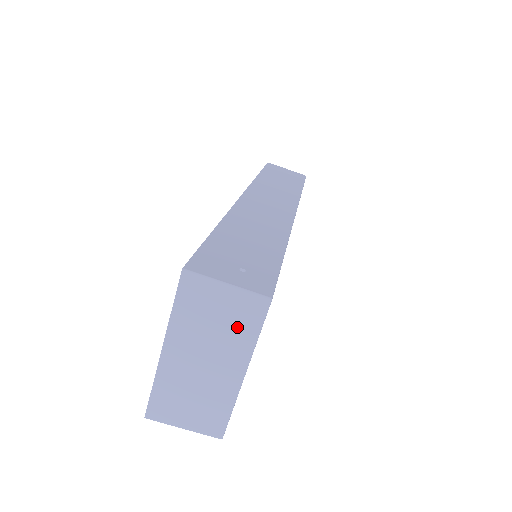
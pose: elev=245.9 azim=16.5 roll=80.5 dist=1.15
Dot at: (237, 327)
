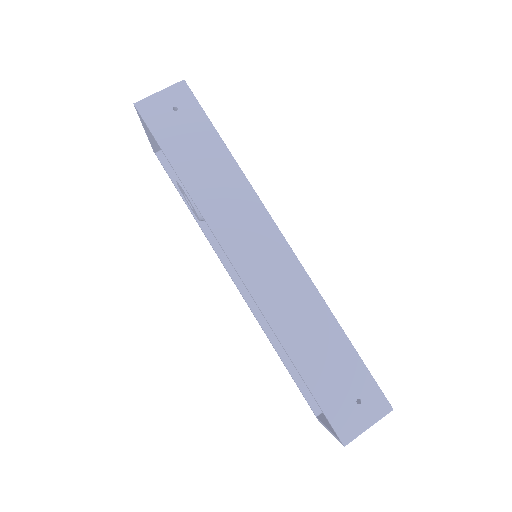
Dot at: occluded
